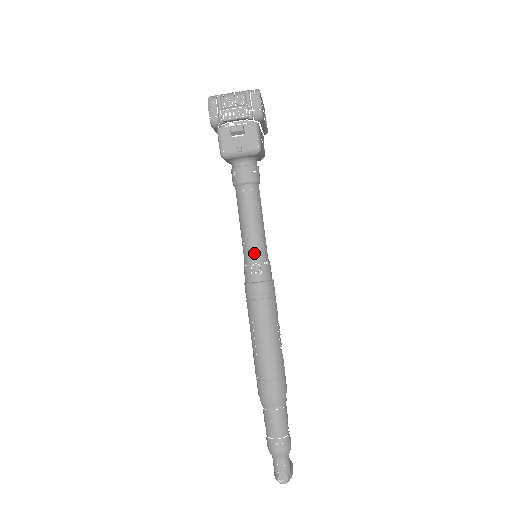
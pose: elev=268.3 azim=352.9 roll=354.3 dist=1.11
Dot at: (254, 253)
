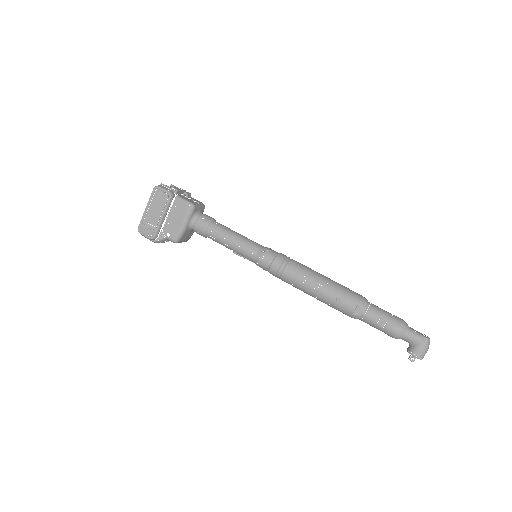
Dot at: (259, 244)
